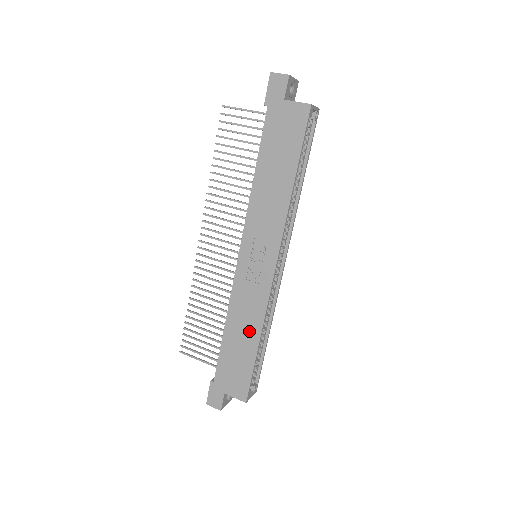
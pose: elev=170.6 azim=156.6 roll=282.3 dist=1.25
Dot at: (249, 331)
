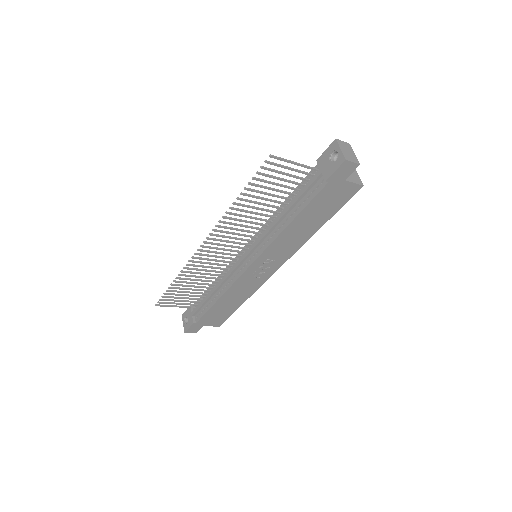
Dot at: (239, 299)
